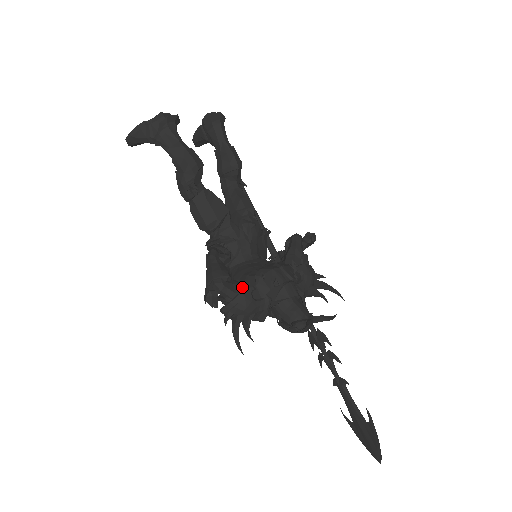
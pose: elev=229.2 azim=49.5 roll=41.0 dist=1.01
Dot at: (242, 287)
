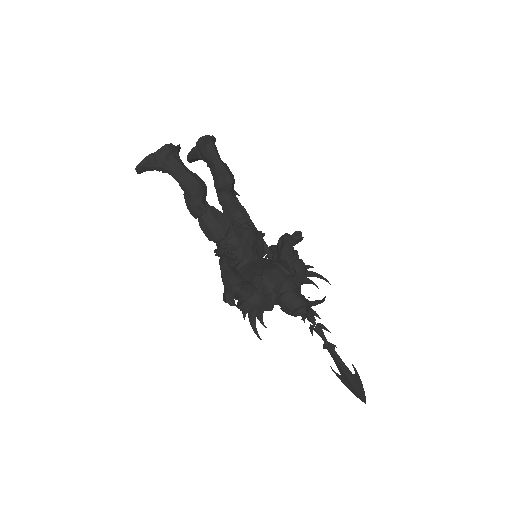
Dot at: (253, 287)
